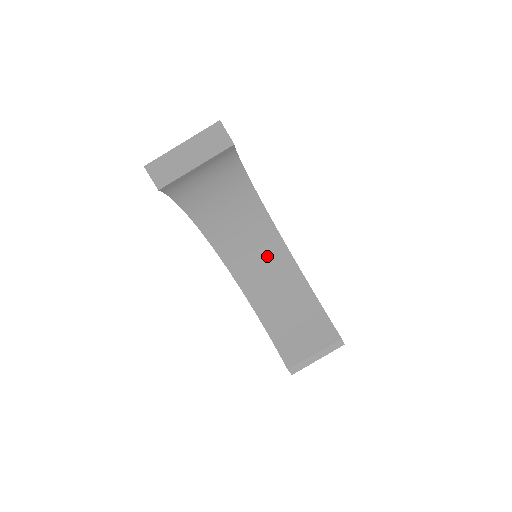
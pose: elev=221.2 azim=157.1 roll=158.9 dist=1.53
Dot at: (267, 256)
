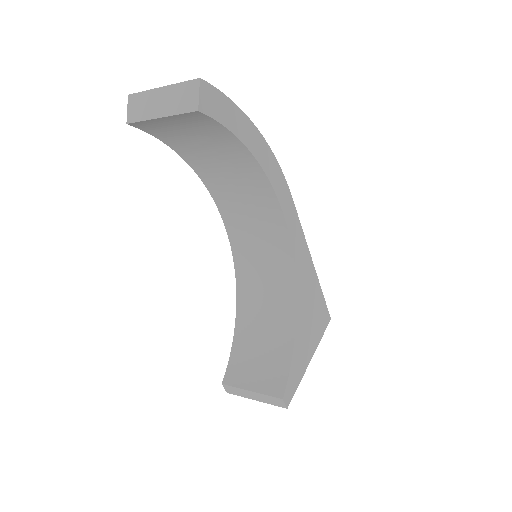
Dot at: (272, 264)
